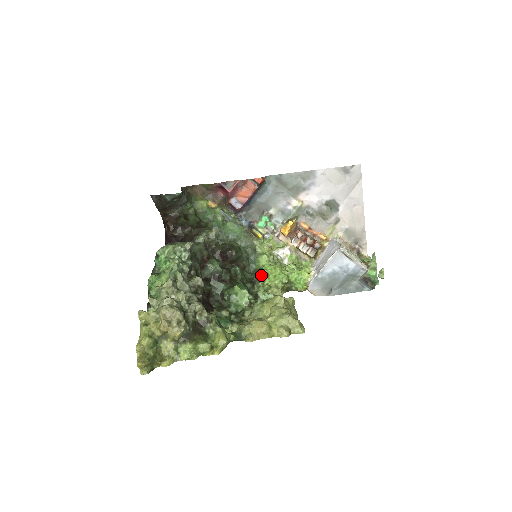
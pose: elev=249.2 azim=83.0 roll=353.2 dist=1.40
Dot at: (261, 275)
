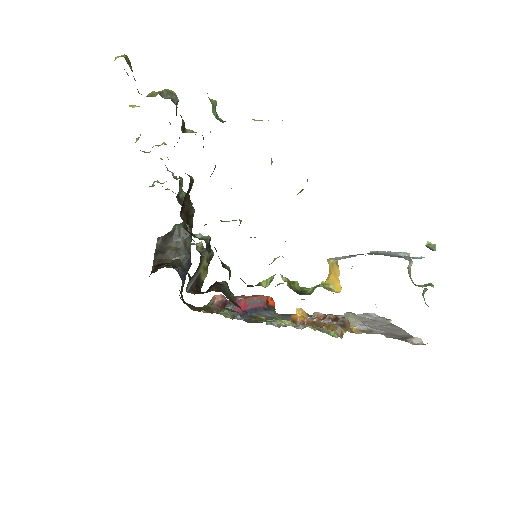
Dot at: (258, 284)
